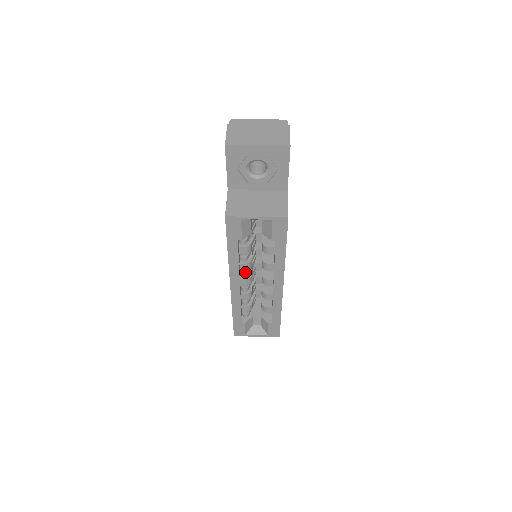
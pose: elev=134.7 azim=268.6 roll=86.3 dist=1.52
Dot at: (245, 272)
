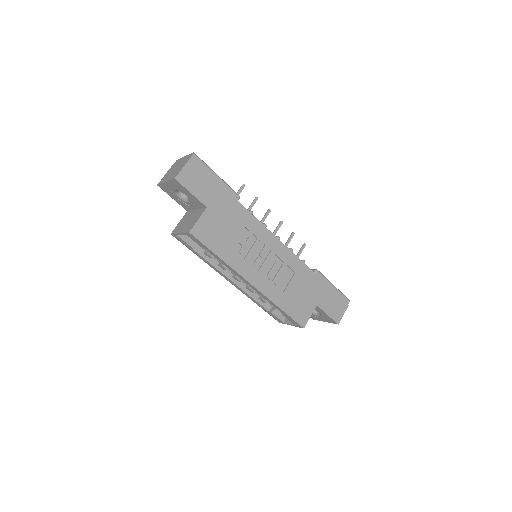
Dot at: occluded
